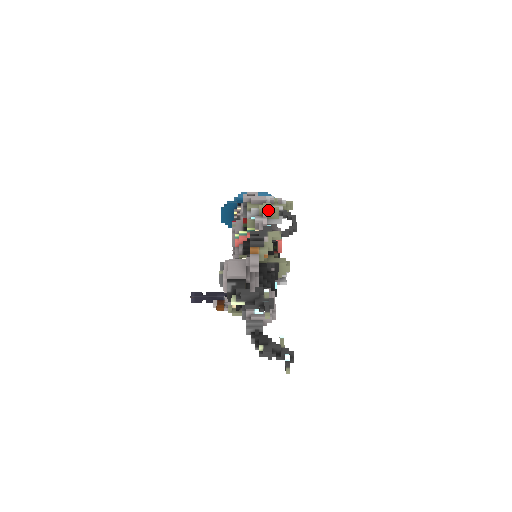
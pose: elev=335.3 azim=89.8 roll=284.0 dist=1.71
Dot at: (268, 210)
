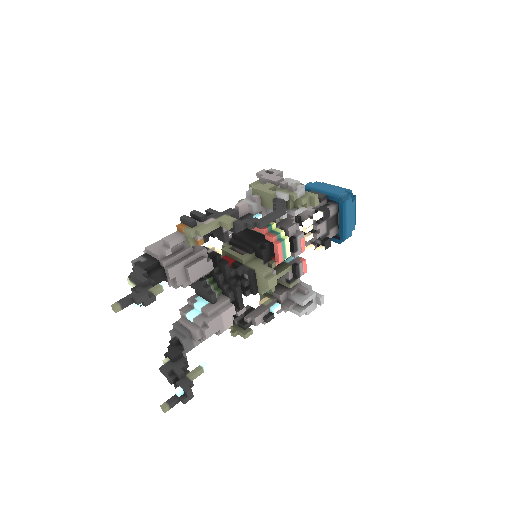
Dot at: (261, 192)
